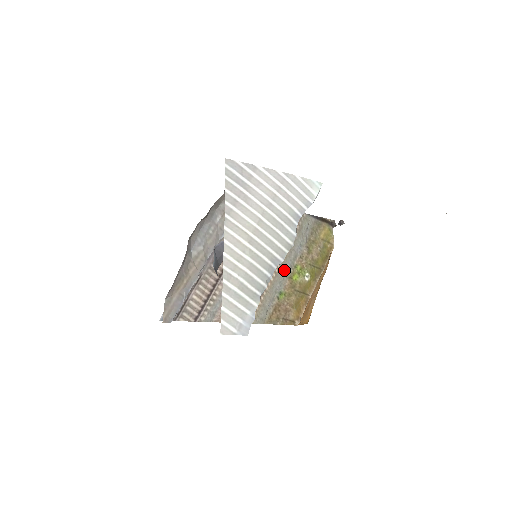
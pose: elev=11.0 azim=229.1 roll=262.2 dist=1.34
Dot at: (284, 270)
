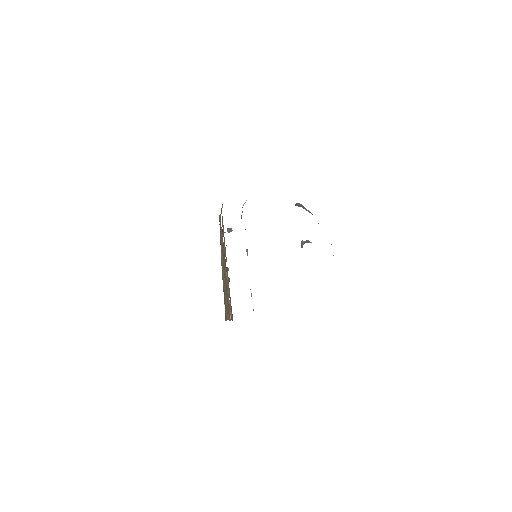
Dot at: occluded
